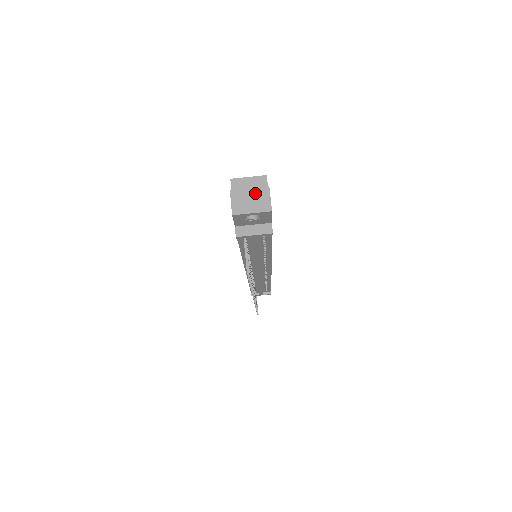
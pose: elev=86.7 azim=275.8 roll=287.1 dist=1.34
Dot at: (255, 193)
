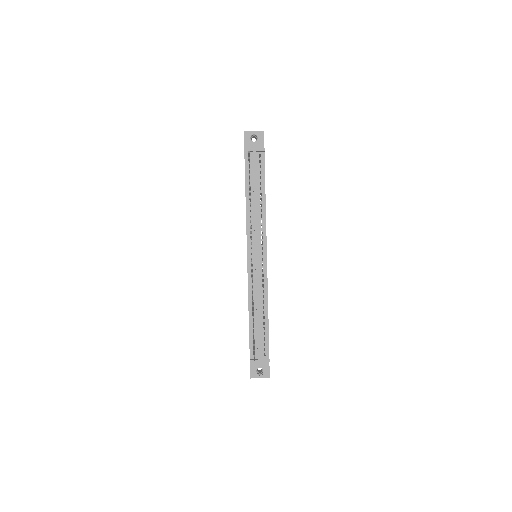
Dot at: occluded
